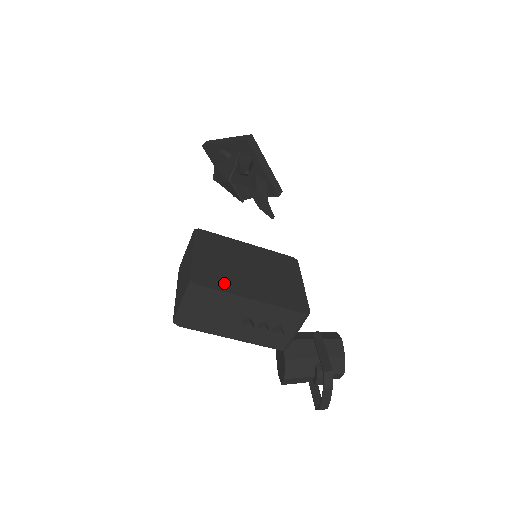
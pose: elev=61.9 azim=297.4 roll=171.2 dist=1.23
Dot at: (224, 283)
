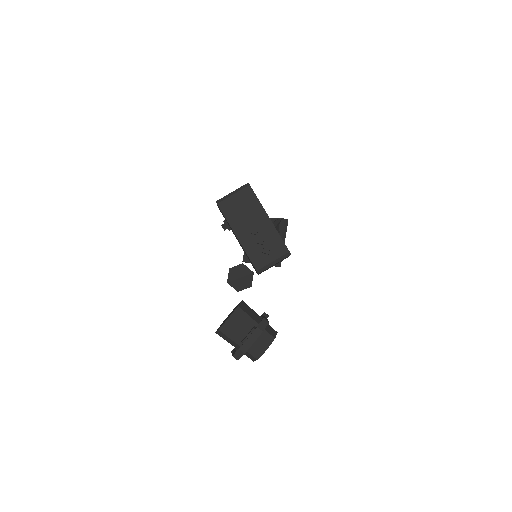
Dot at: occluded
